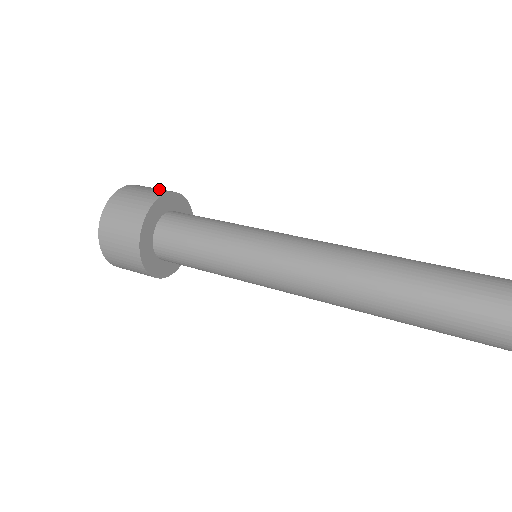
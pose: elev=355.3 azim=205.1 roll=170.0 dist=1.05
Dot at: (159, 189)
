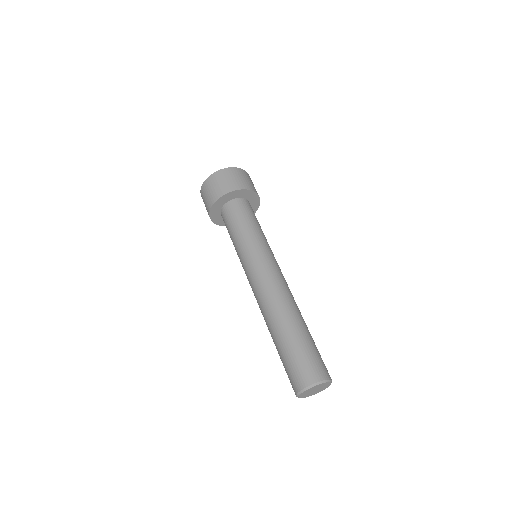
Dot at: (241, 182)
